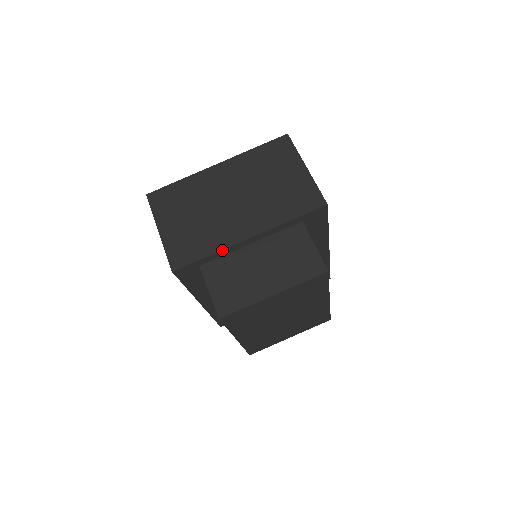
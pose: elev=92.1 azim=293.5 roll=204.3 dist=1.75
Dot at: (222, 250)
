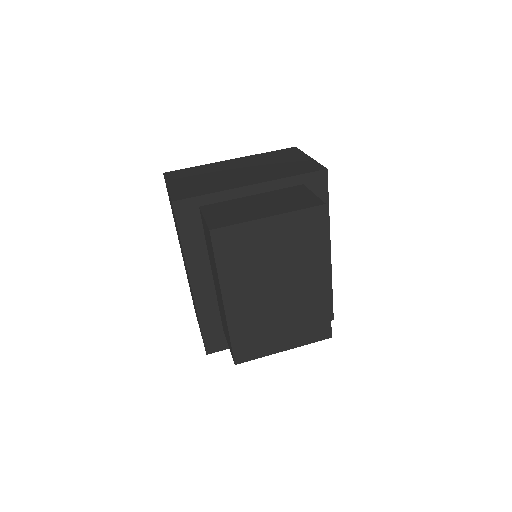
Dot at: (224, 191)
